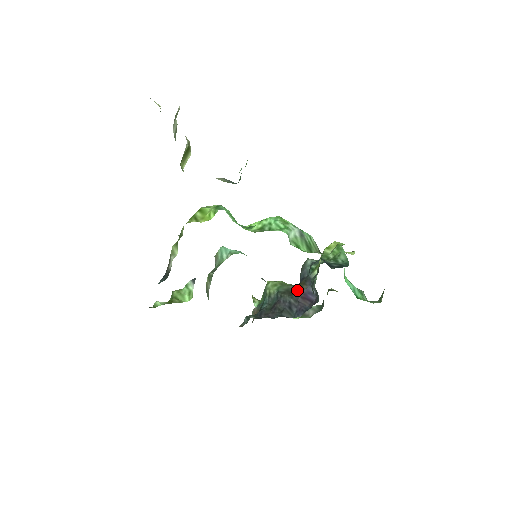
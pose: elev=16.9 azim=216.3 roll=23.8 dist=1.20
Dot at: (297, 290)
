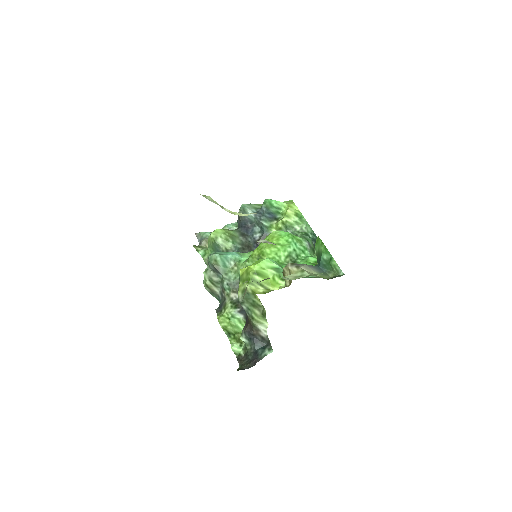
Dot at: occluded
